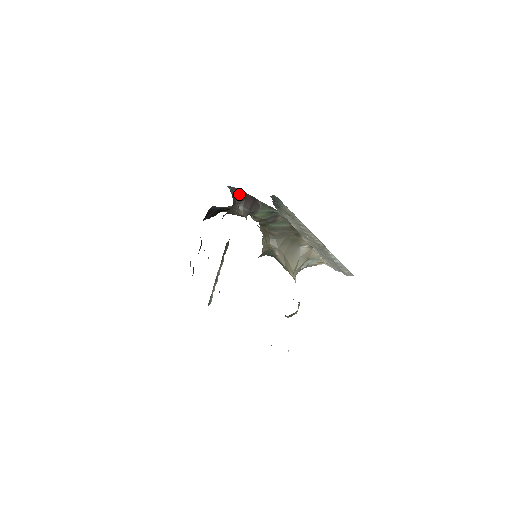
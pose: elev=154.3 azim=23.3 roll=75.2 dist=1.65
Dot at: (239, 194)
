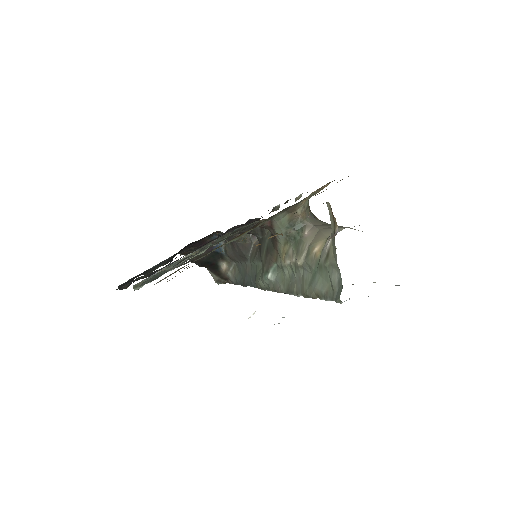
Dot at: occluded
